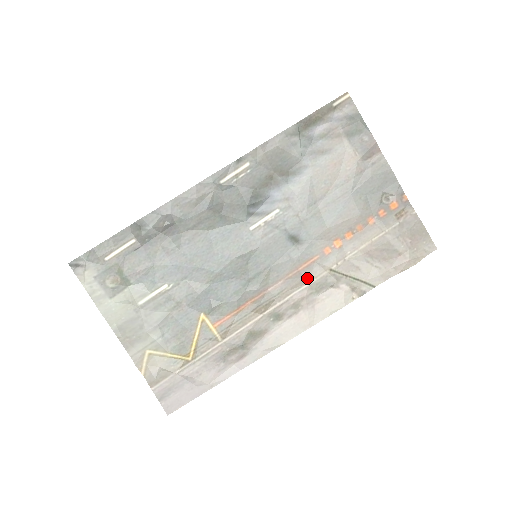
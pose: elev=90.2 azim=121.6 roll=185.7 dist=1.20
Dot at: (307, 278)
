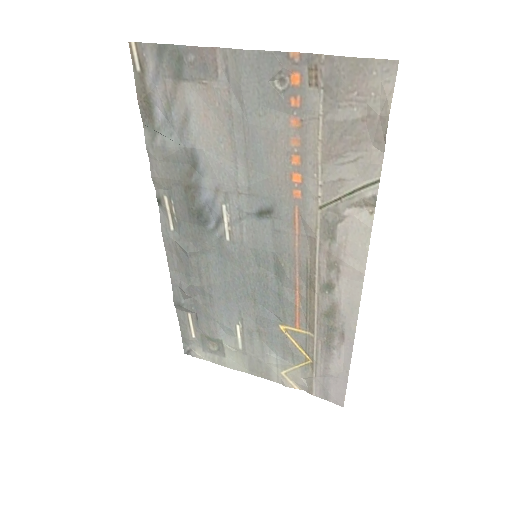
Dot at: (311, 235)
